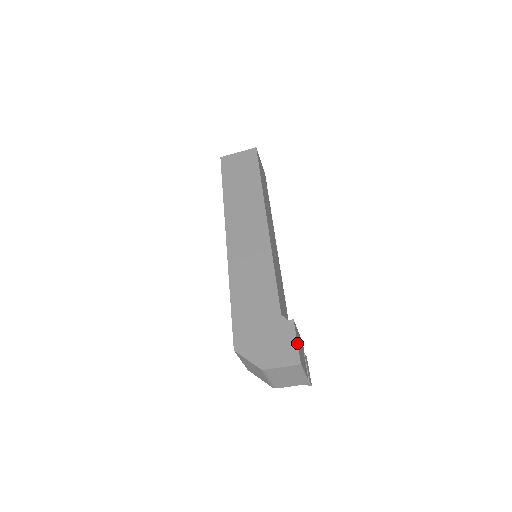
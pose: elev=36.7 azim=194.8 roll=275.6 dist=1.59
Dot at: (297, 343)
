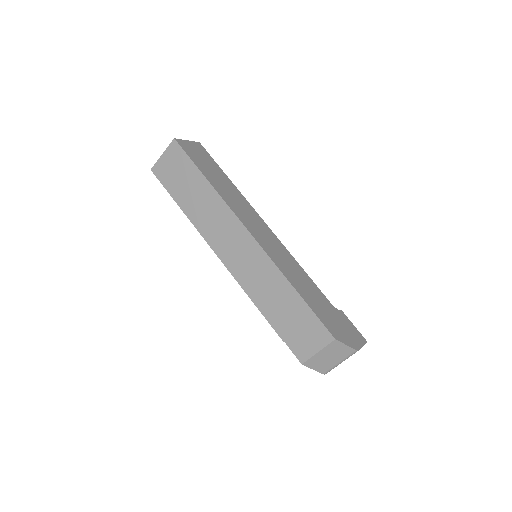
Dot at: occluded
